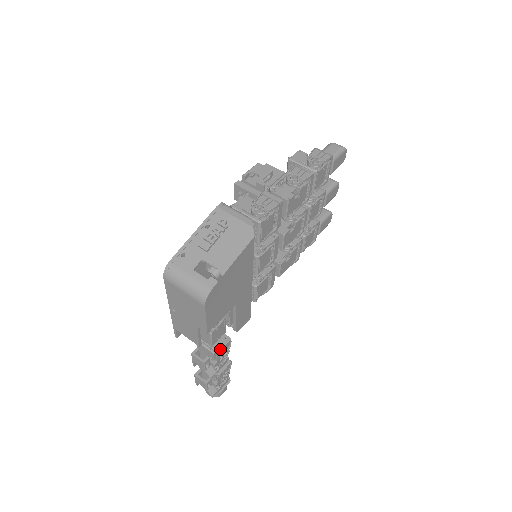
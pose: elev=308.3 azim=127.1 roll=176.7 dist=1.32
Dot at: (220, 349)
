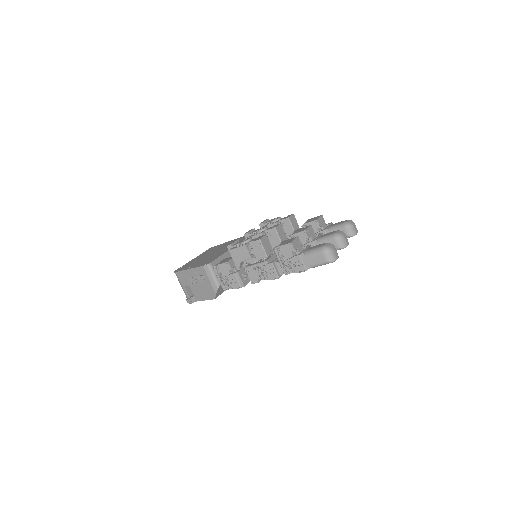
Dot at: occluded
